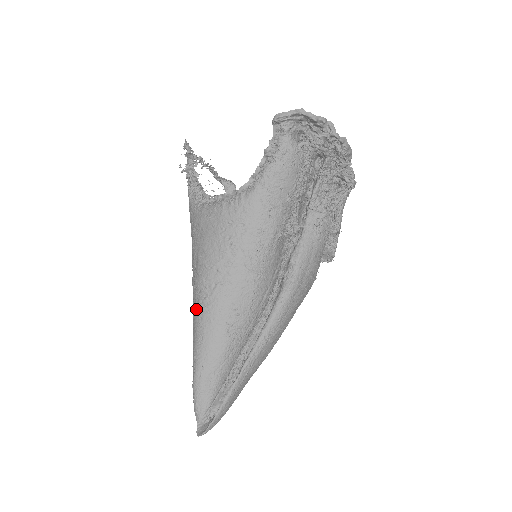
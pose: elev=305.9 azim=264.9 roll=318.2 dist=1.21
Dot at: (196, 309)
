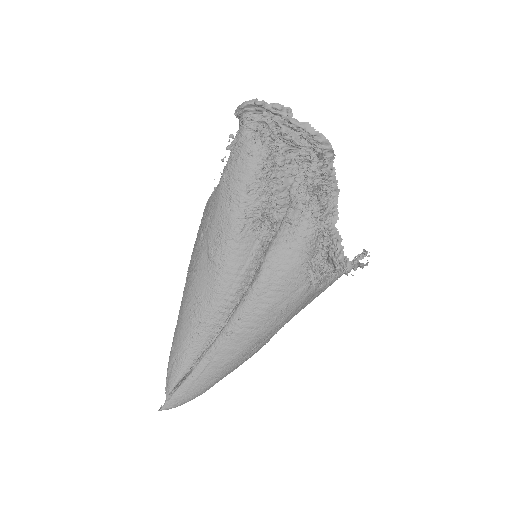
Dot at: occluded
